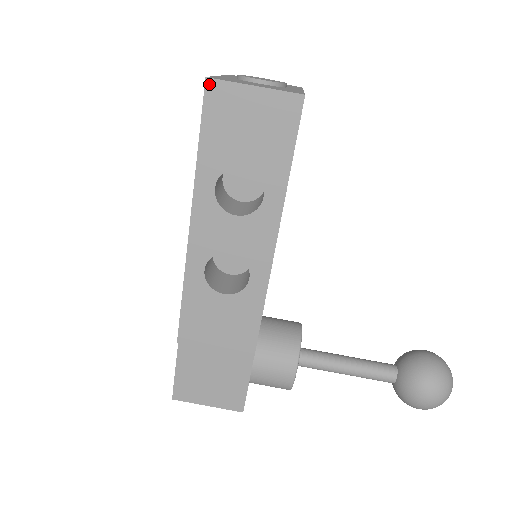
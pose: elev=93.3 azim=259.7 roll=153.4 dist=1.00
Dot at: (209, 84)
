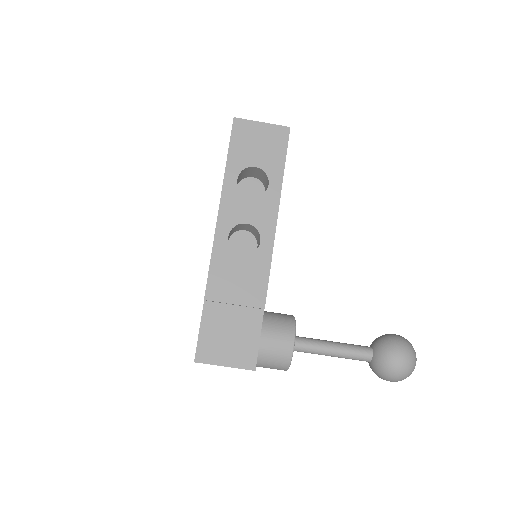
Dot at: (235, 121)
